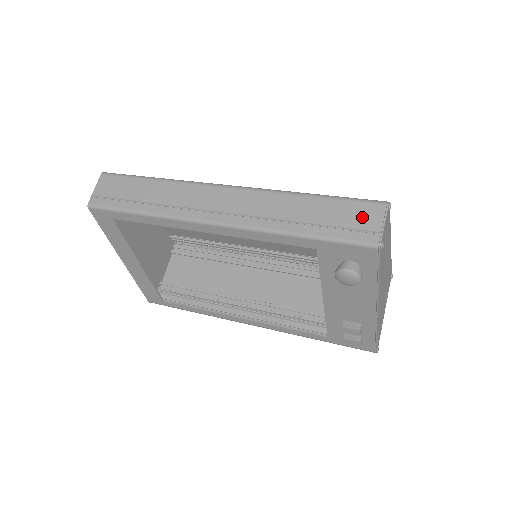
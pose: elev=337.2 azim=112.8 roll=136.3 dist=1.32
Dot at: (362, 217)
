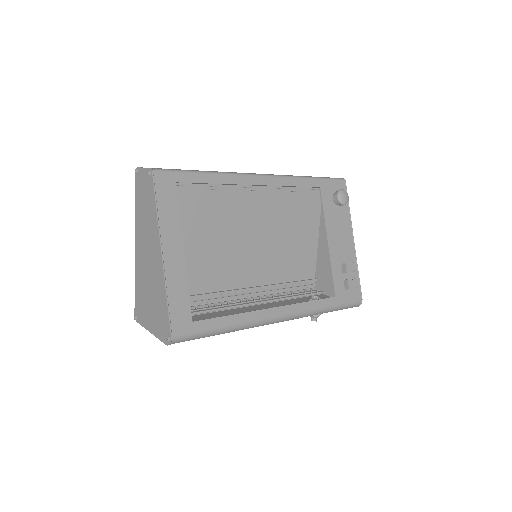
Dot at: occluded
